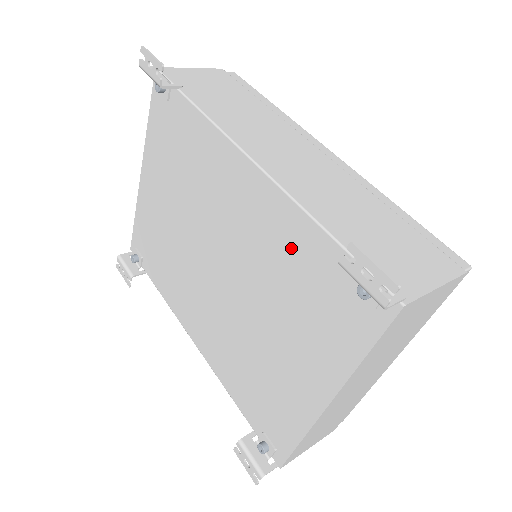
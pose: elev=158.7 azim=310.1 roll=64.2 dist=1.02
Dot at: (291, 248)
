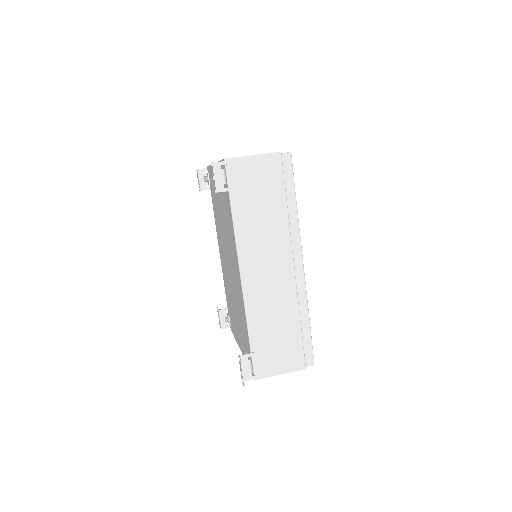
Dot at: (242, 314)
